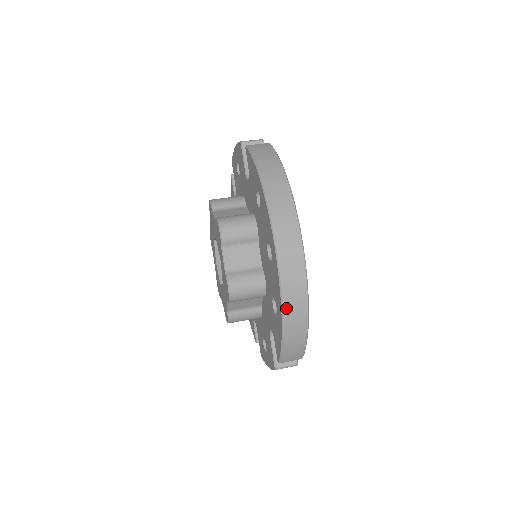
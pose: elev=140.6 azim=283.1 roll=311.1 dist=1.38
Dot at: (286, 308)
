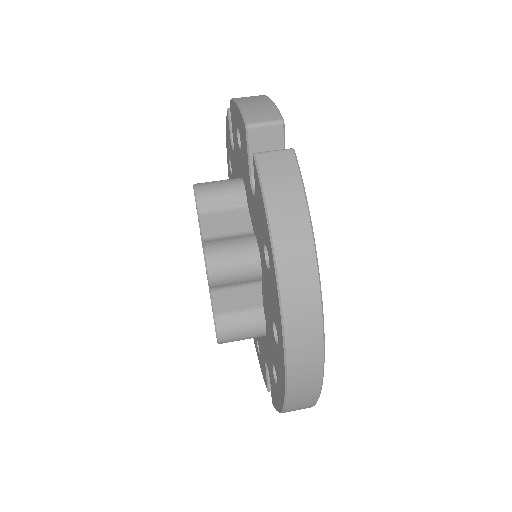
Dot at: (290, 404)
